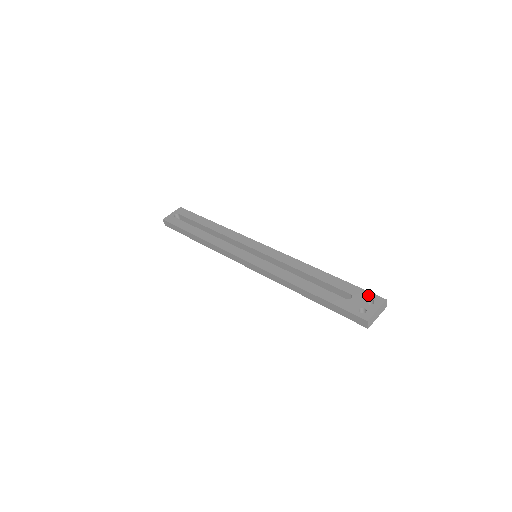
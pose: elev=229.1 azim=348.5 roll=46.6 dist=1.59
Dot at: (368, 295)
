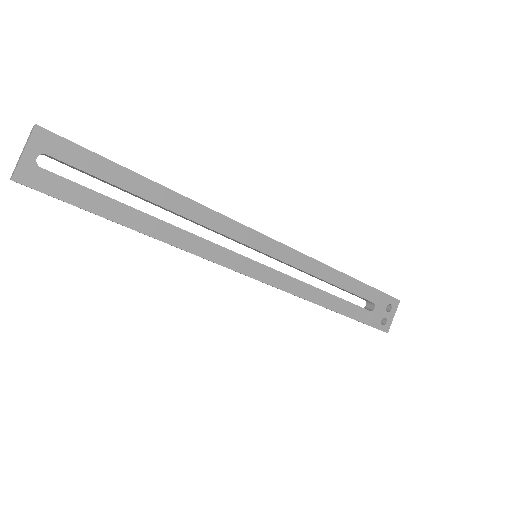
Dot at: (387, 300)
